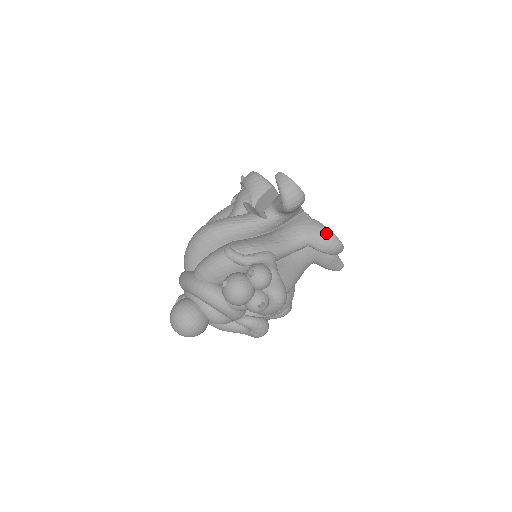
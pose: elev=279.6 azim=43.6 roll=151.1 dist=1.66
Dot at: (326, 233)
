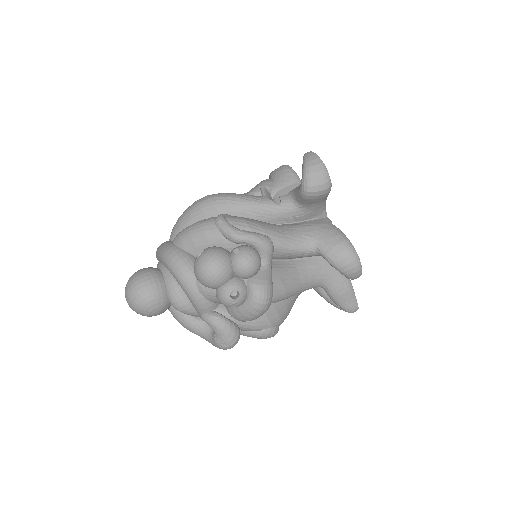
Dot at: (345, 243)
